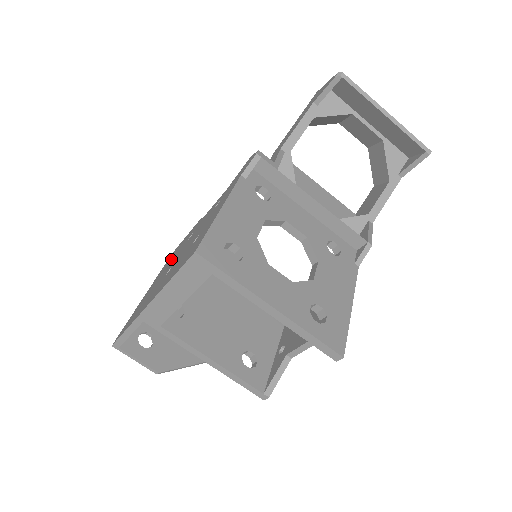
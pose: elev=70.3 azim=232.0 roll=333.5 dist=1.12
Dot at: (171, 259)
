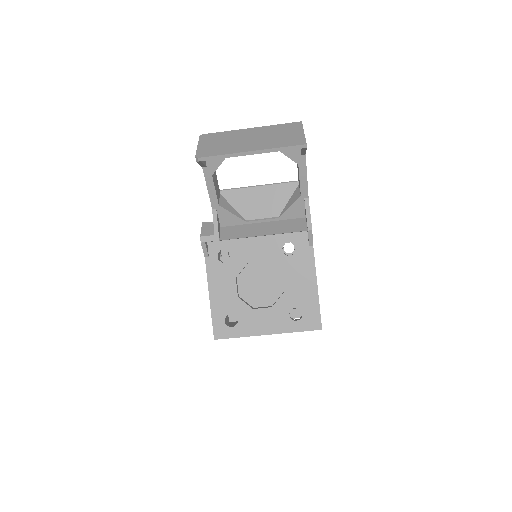
Dot at: occluded
